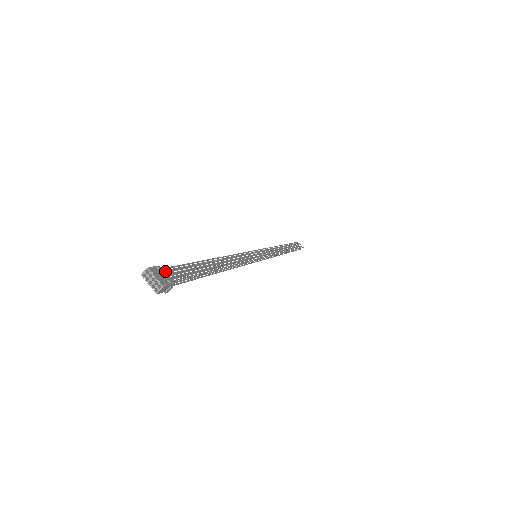
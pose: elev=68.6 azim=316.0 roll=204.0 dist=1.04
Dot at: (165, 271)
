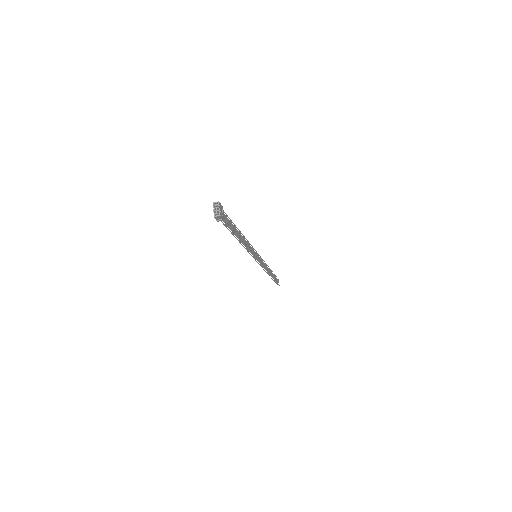
Dot at: occluded
